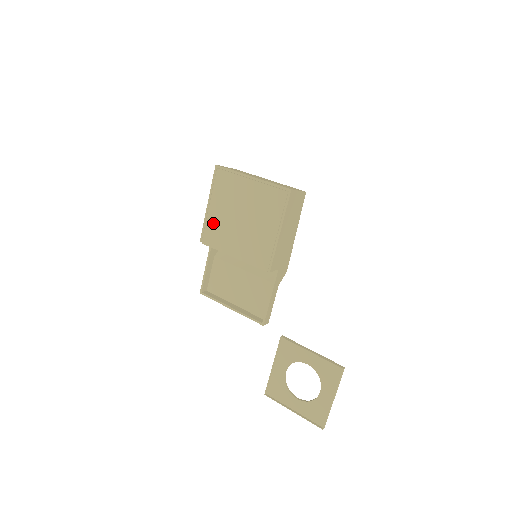
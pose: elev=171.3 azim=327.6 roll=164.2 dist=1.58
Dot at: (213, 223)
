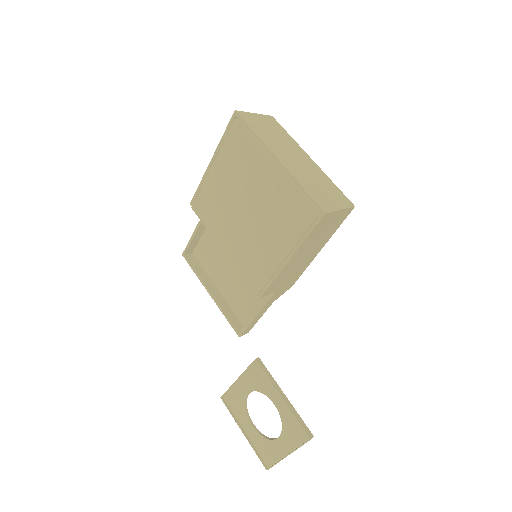
Dot at: (211, 191)
